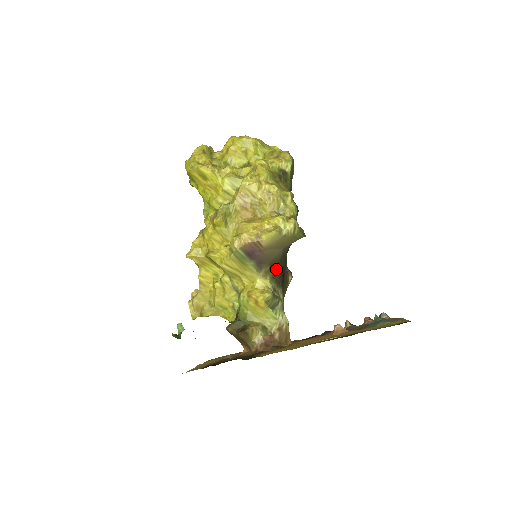
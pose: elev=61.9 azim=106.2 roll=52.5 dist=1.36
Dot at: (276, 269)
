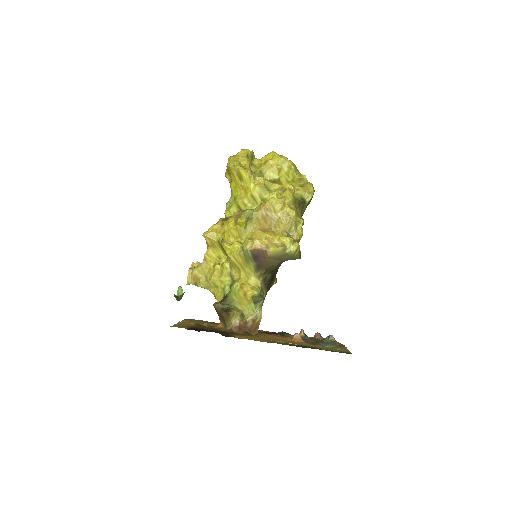
Dot at: (269, 274)
